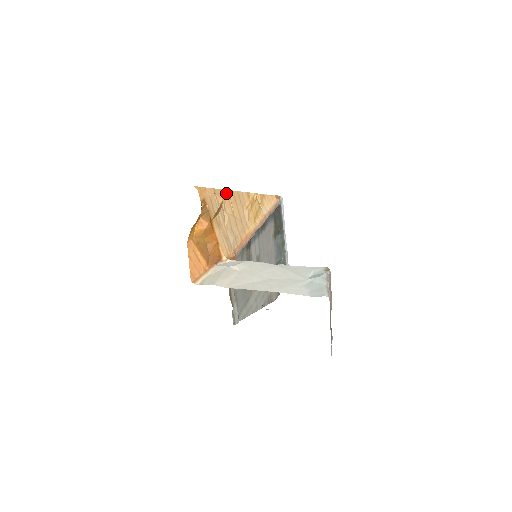
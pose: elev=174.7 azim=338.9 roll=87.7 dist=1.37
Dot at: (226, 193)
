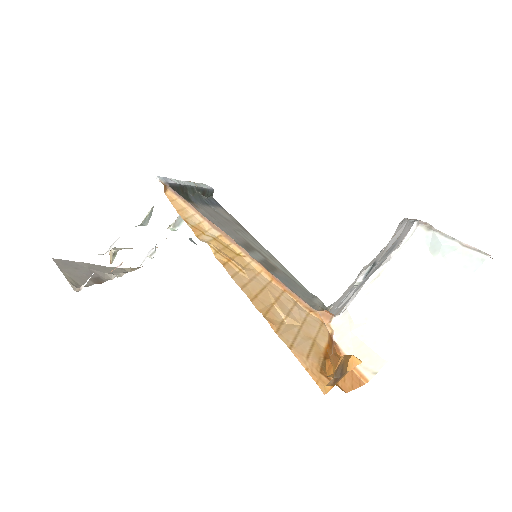
Dot at: (266, 318)
